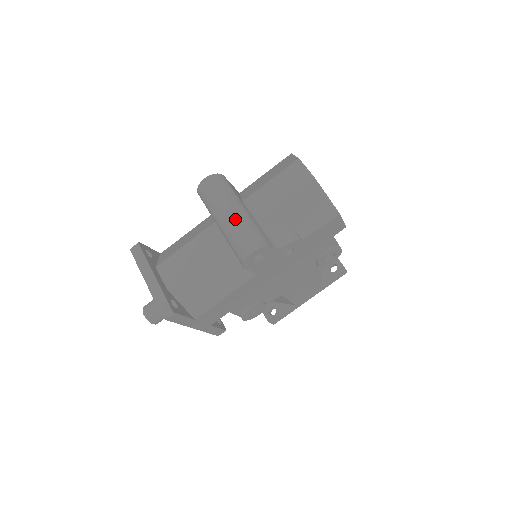
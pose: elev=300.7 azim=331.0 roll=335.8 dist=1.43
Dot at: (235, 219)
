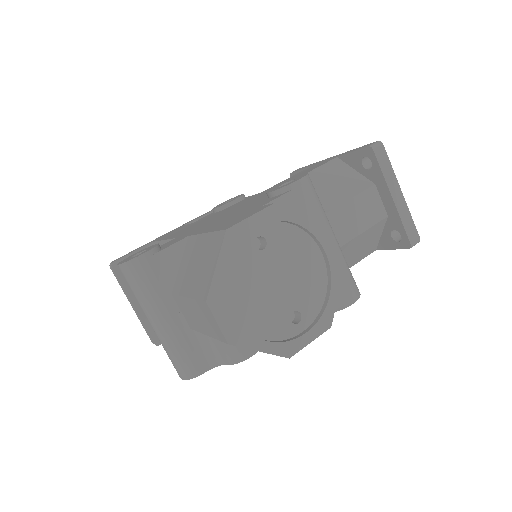
Dot at: (158, 336)
